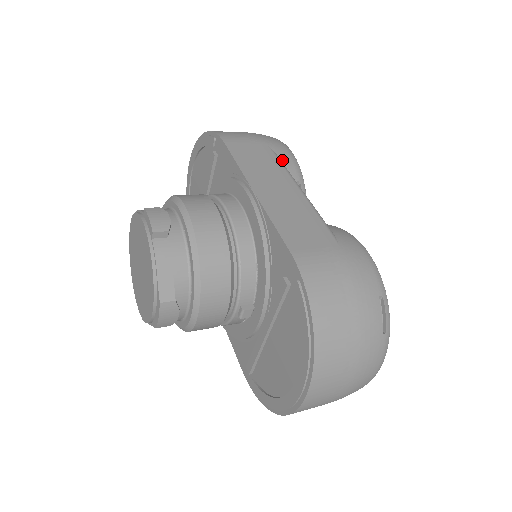
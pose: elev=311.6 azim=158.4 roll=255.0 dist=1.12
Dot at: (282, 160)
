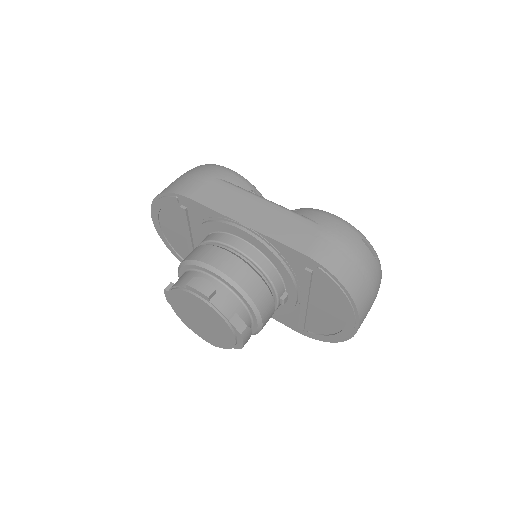
Dot at: (233, 183)
